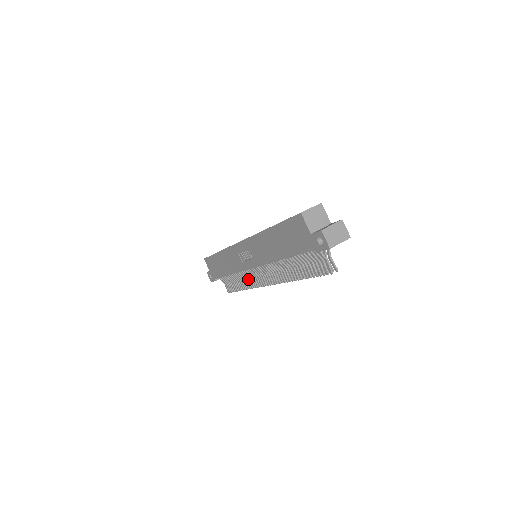
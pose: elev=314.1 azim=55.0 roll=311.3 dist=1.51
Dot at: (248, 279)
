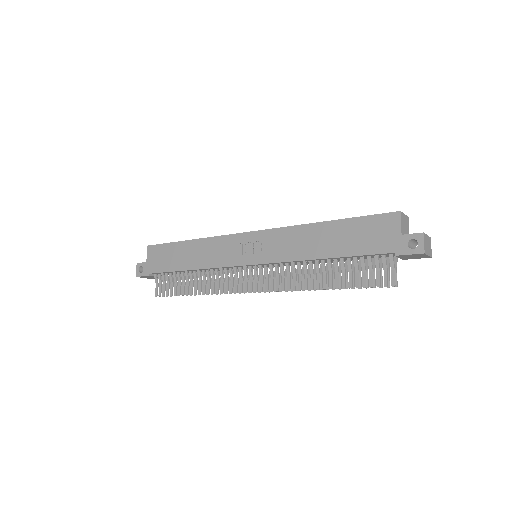
Dot at: (218, 281)
